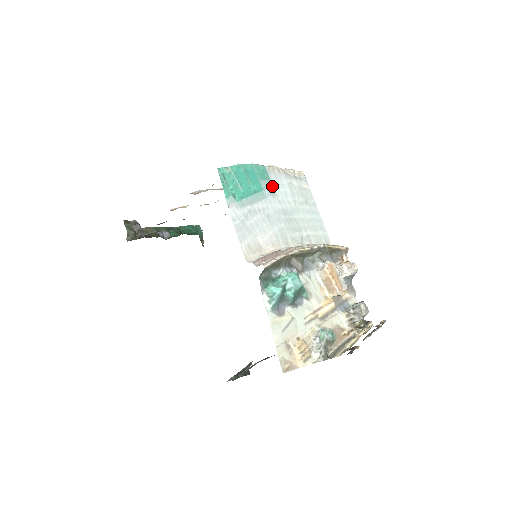
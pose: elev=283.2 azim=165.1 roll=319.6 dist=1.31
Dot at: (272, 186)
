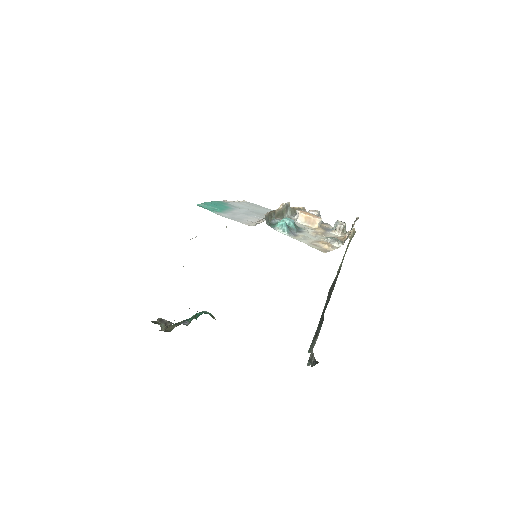
Dot at: (233, 206)
